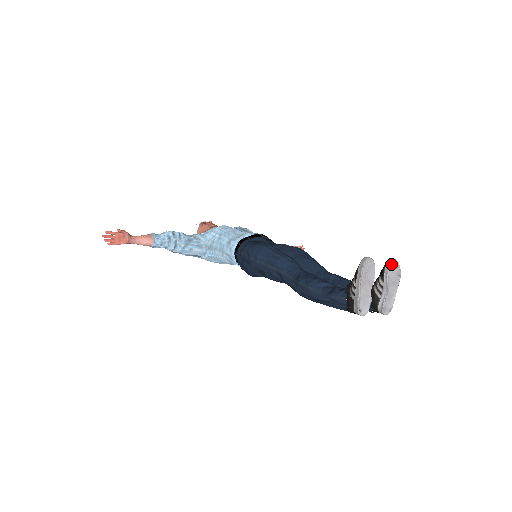
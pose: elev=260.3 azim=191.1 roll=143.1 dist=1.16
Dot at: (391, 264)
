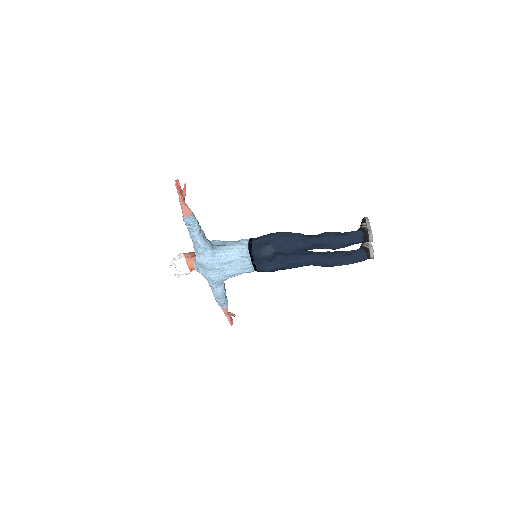
Dot at: occluded
